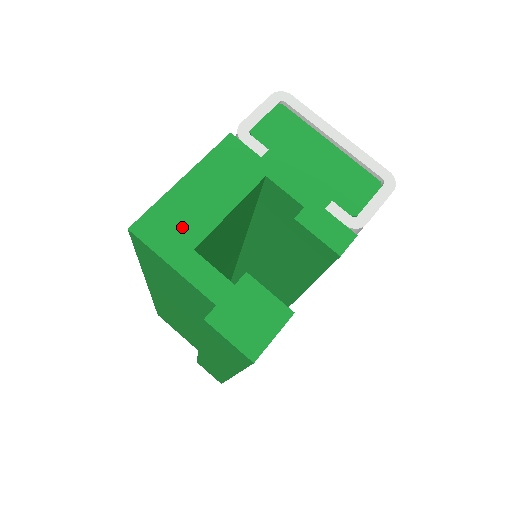
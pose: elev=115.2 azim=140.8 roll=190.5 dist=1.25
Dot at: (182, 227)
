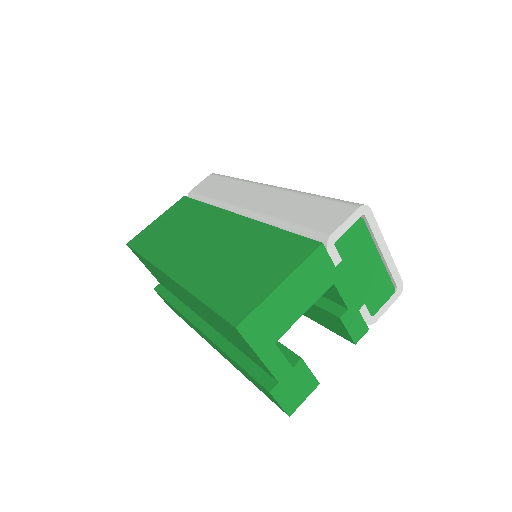
Dot at: (272, 326)
